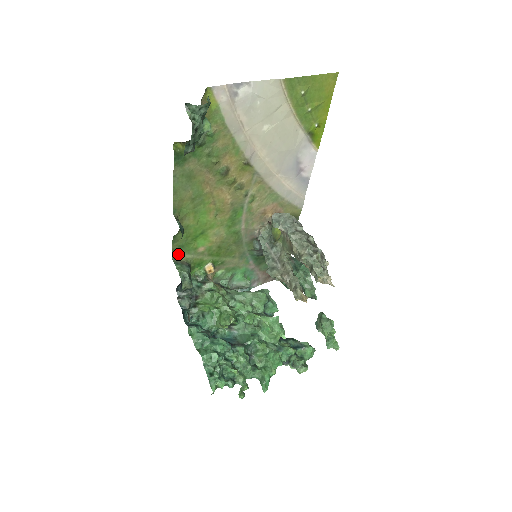
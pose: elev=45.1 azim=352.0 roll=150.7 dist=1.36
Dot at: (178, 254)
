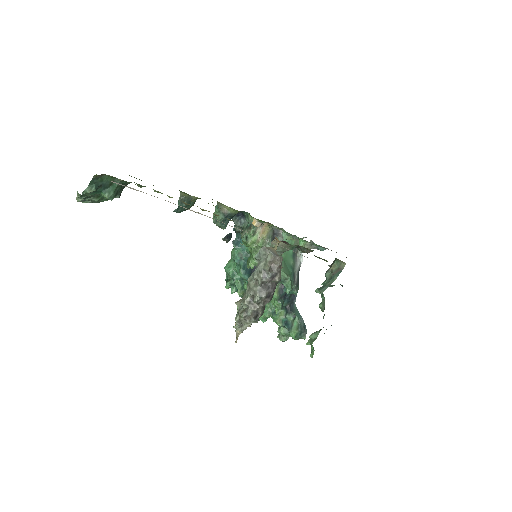
Dot at: occluded
